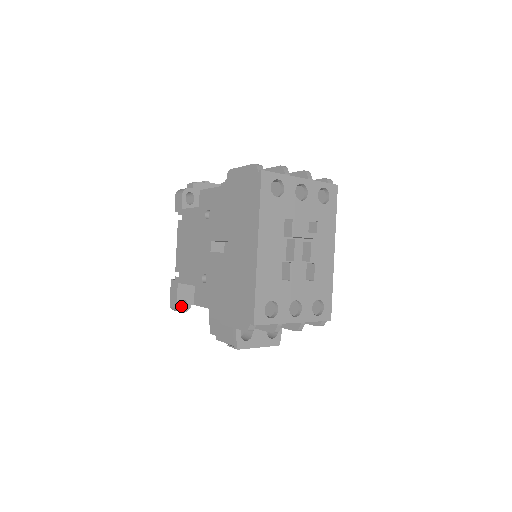
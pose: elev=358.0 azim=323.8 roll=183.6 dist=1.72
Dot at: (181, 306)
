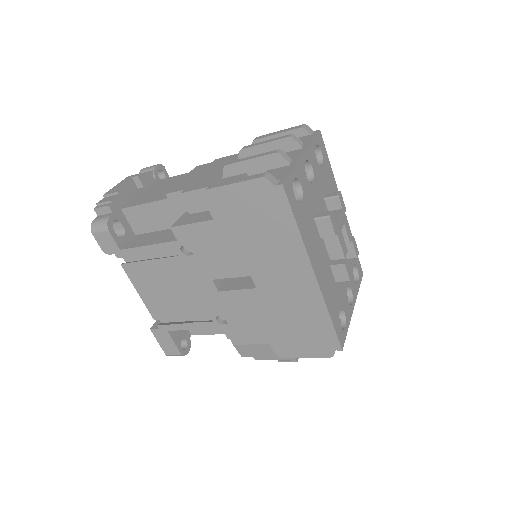
Dot at: occluded
